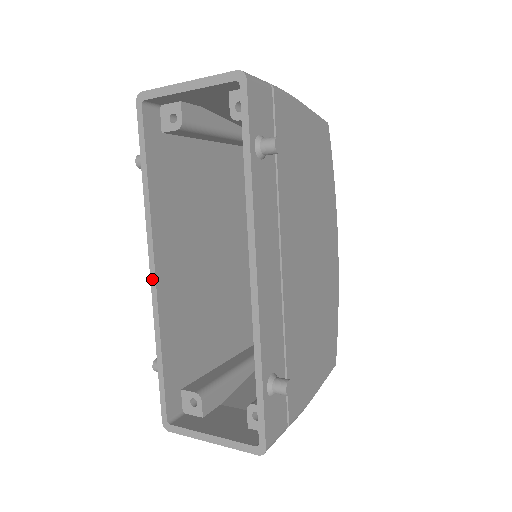
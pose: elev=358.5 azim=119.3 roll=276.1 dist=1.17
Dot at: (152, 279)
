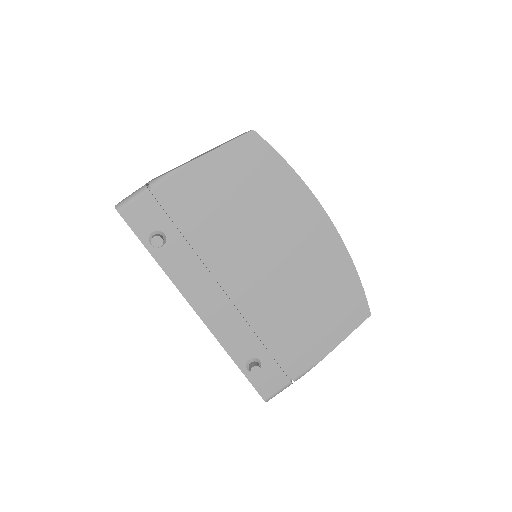
Dot at: occluded
